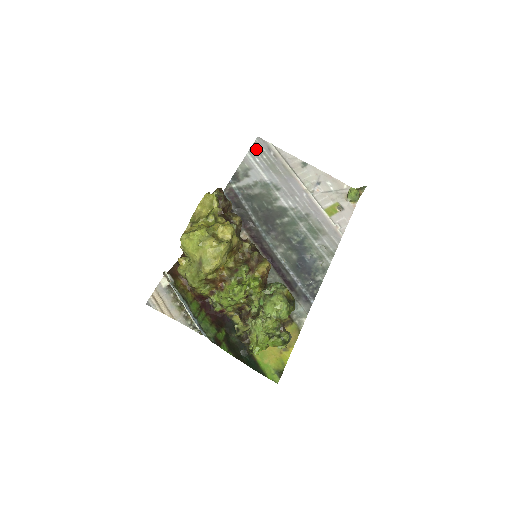
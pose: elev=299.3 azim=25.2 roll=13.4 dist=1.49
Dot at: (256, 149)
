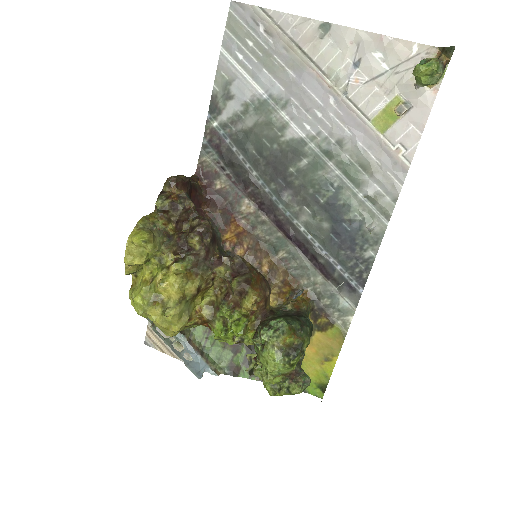
Dot at: (233, 32)
